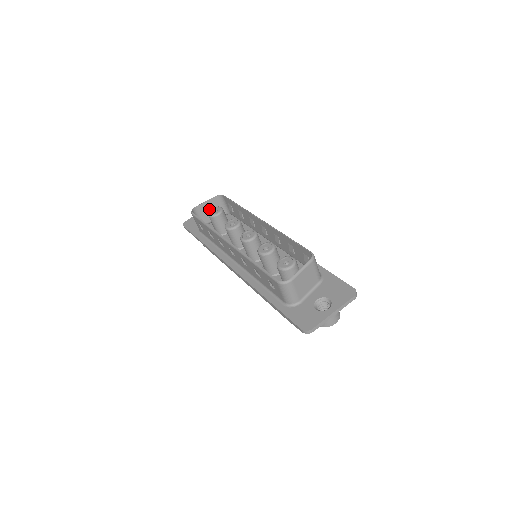
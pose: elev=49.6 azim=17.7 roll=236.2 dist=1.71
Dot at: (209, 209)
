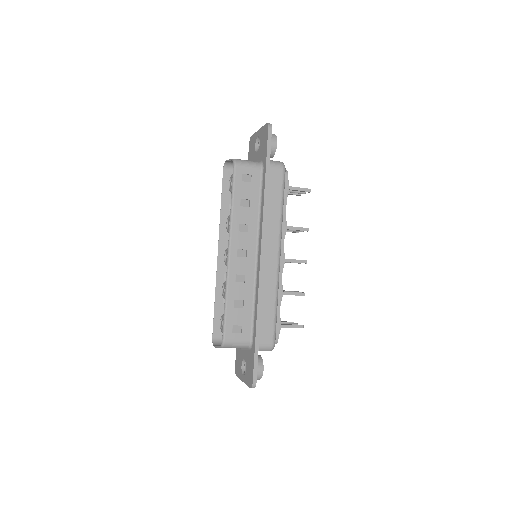
Dot at: occluded
